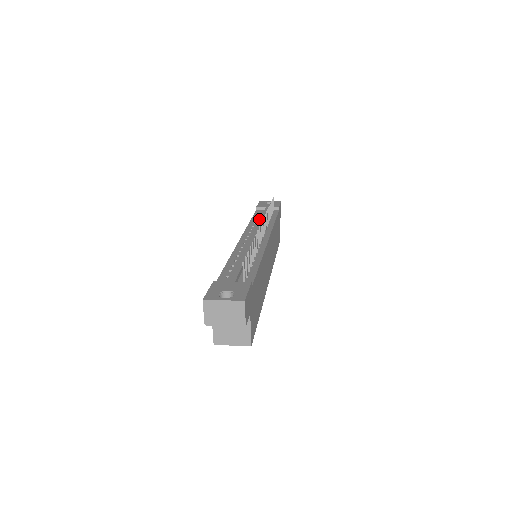
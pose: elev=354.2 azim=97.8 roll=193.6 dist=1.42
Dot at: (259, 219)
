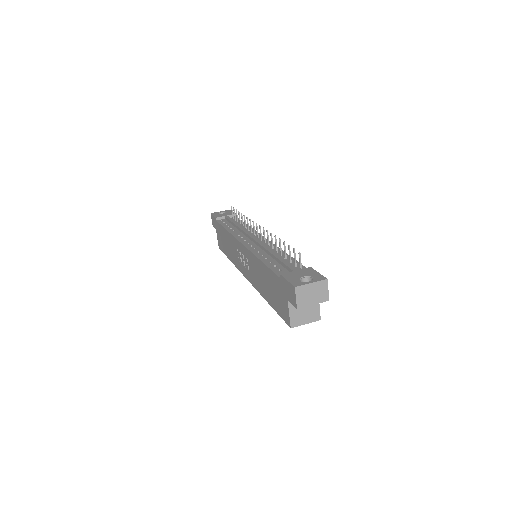
Dot at: (232, 227)
